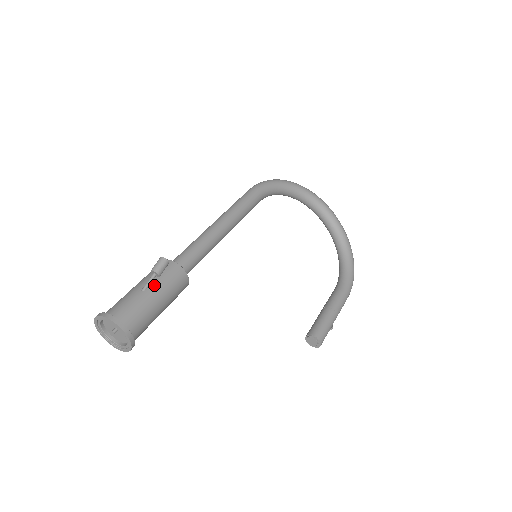
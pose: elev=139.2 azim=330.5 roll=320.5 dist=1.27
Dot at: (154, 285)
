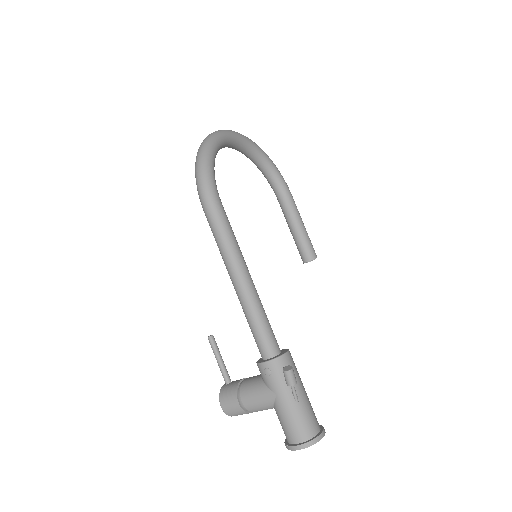
Dot at: (296, 389)
